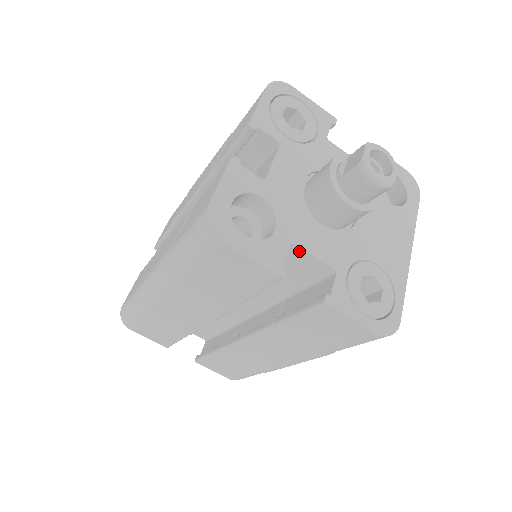
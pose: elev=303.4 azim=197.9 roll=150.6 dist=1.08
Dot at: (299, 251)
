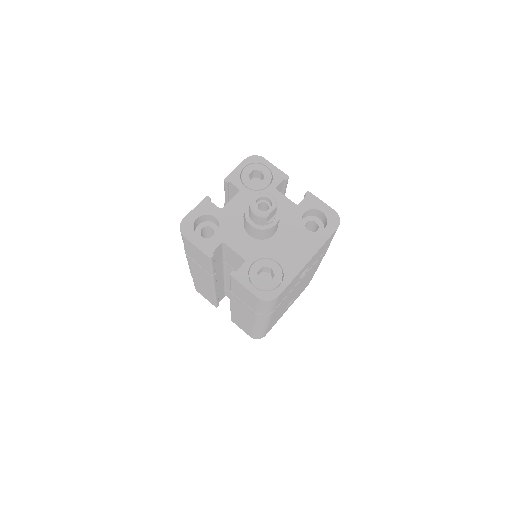
Dot at: (228, 247)
